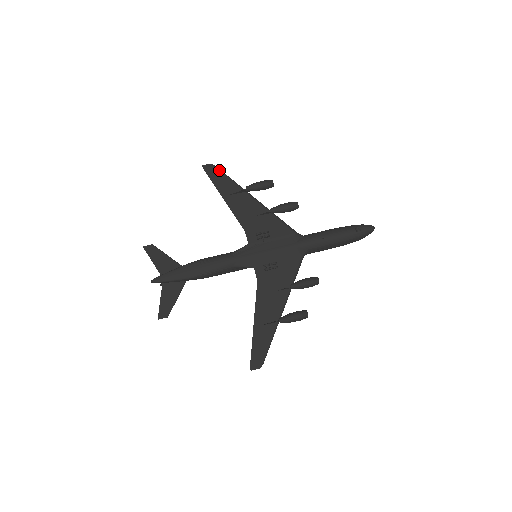
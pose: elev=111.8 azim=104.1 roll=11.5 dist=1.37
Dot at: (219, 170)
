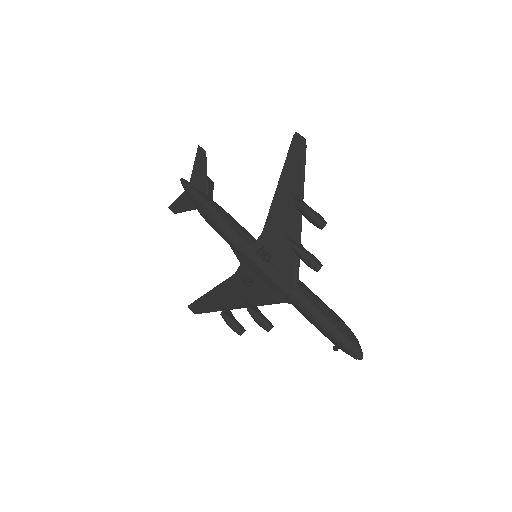
Dot at: (303, 154)
